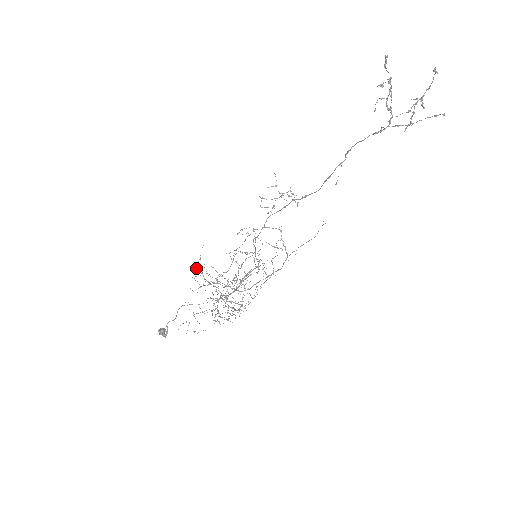
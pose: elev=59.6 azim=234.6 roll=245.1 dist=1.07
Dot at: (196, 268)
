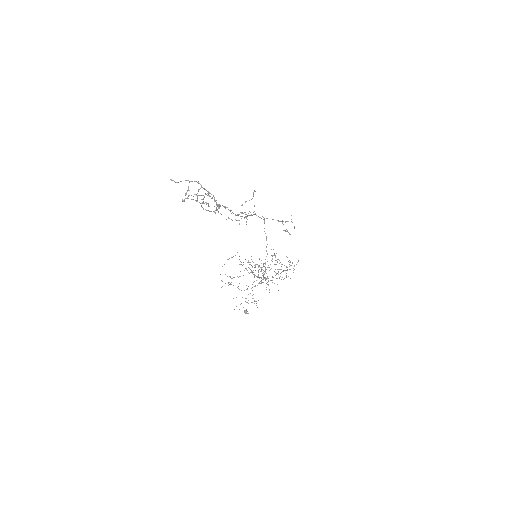
Dot at: occluded
